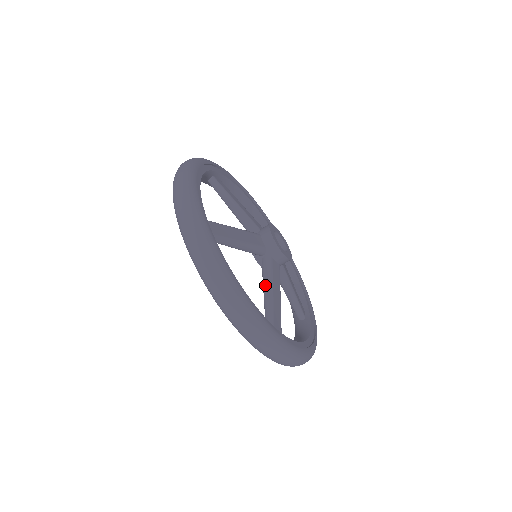
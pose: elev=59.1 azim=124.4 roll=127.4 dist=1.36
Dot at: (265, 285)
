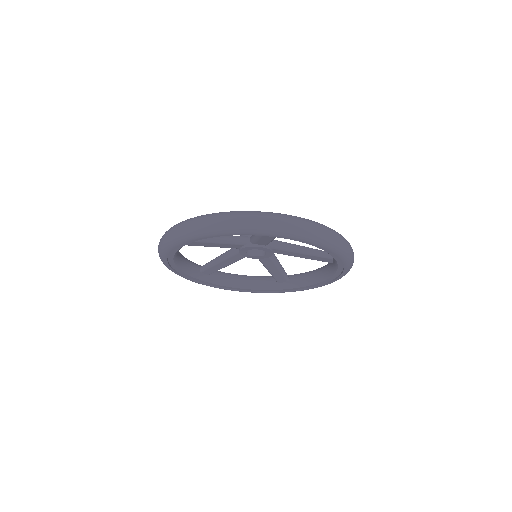
Dot at: occluded
